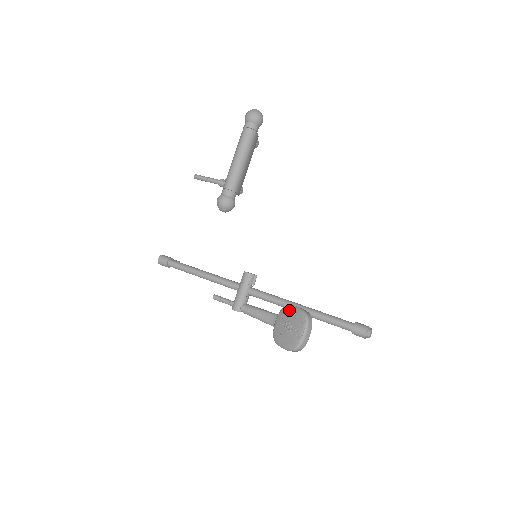
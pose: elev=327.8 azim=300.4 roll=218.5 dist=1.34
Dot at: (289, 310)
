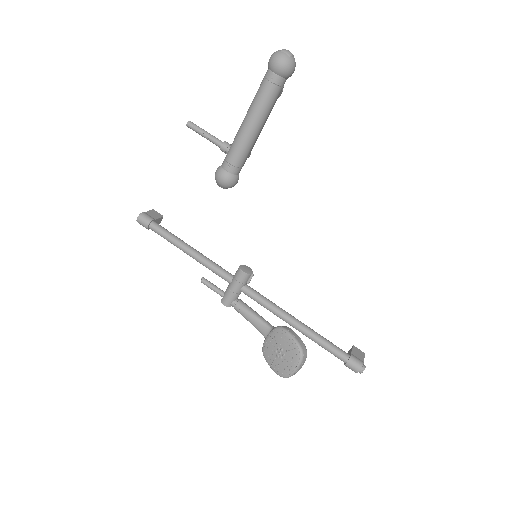
Dot at: (284, 336)
